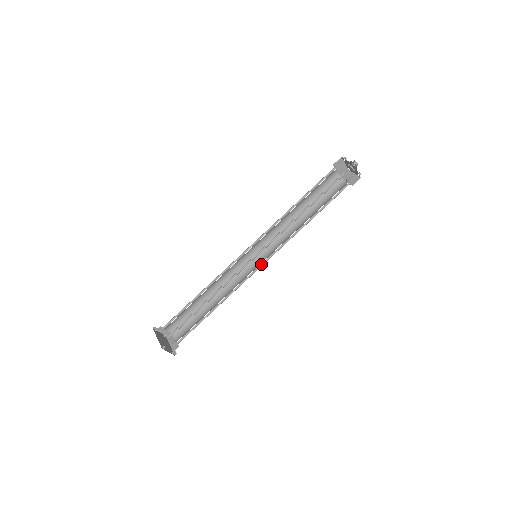
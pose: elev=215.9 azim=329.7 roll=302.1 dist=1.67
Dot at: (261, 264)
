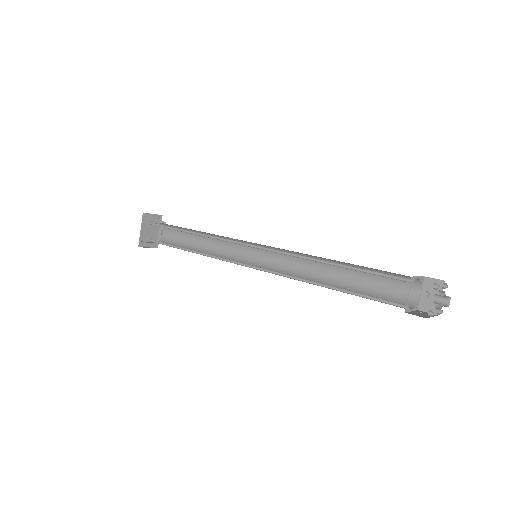
Dot at: (259, 264)
